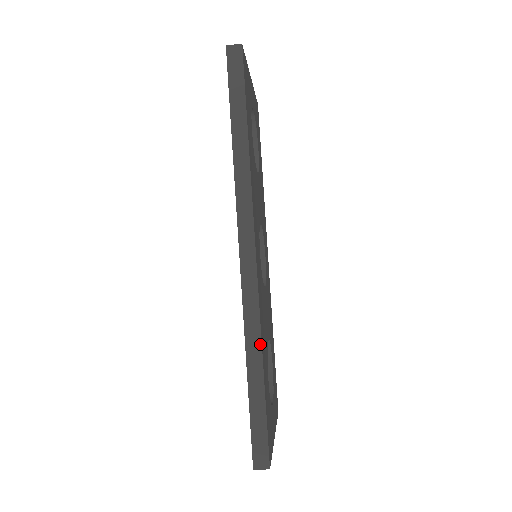
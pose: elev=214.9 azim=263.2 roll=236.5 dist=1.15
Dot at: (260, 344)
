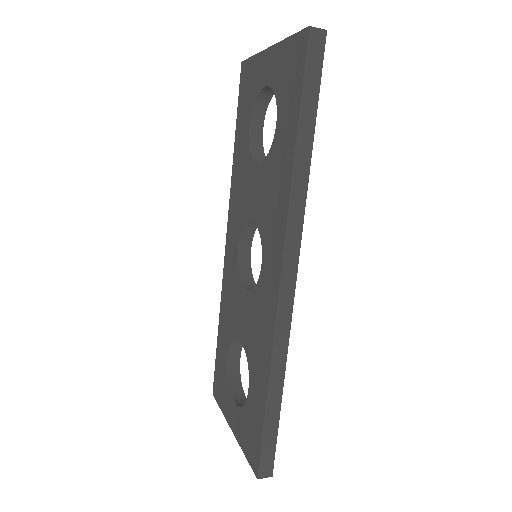
Dot at: (284, 366)
